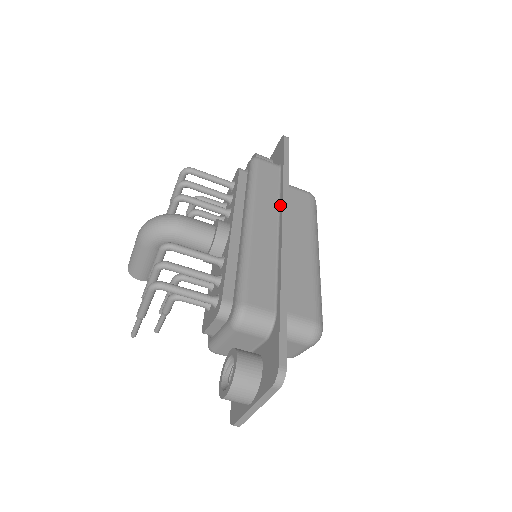
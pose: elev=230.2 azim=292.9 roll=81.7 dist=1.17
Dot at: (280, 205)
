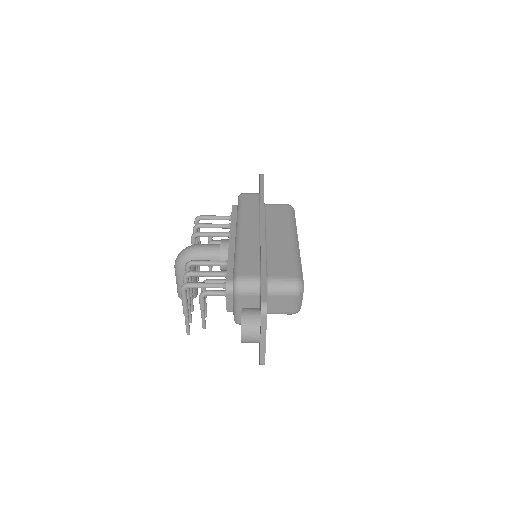
Dot at: occluded
